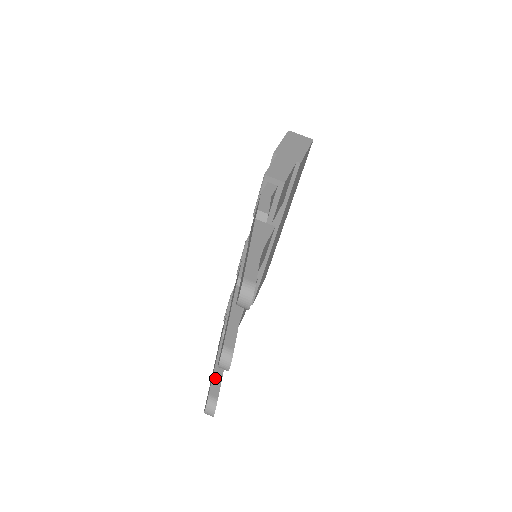
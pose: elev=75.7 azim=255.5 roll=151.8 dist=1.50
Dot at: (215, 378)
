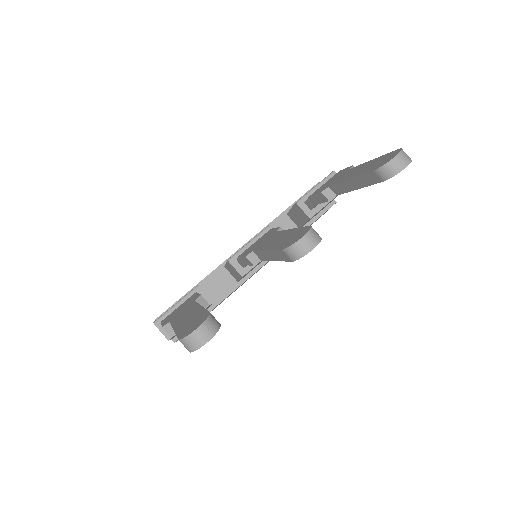
Dot at: occluded
